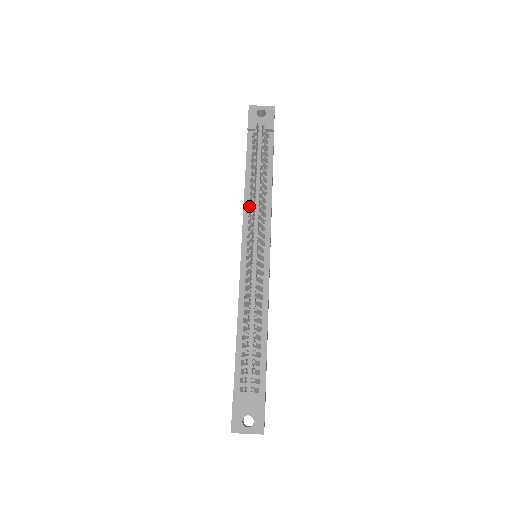
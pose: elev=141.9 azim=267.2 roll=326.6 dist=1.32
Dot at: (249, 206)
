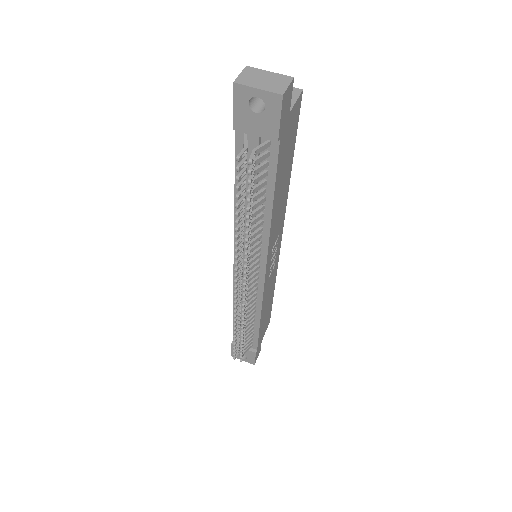
Dot at: occluded
